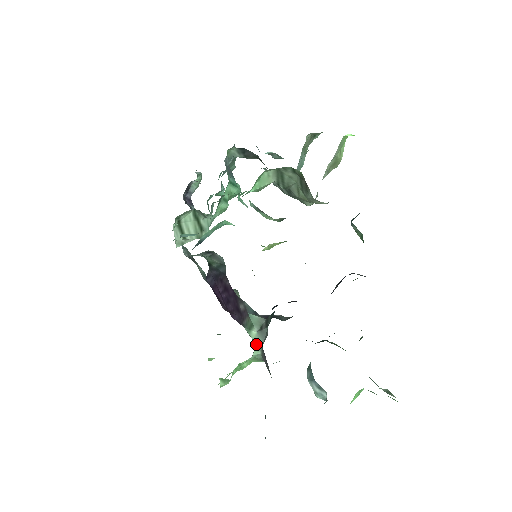
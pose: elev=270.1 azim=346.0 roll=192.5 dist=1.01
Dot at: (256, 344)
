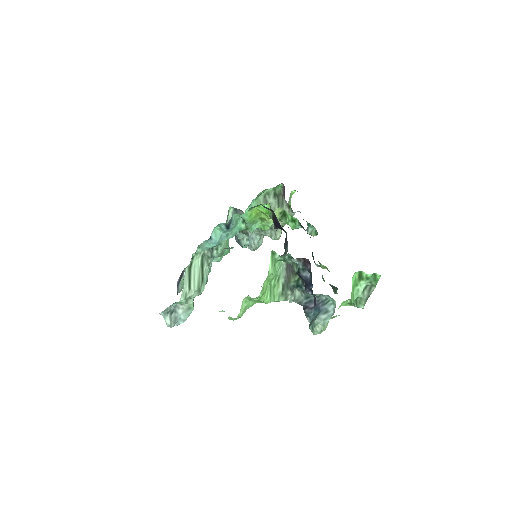
Dot at: occluded
